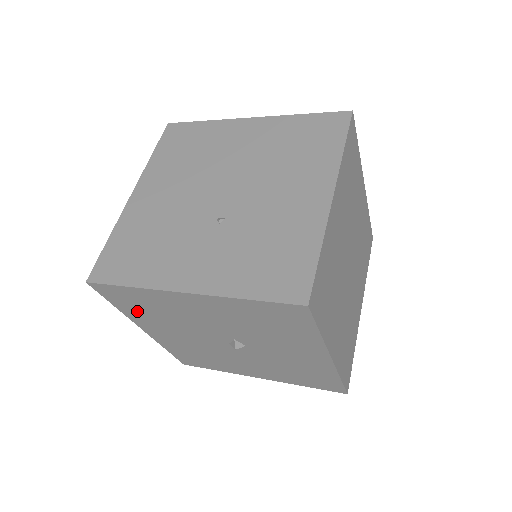
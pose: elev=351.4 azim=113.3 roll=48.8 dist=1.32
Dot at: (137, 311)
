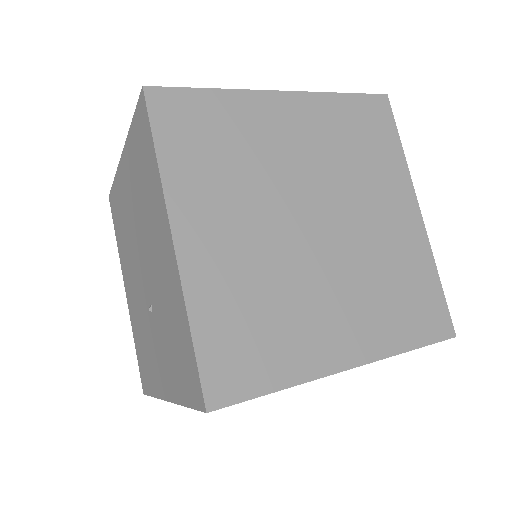
Dot at: occluded
